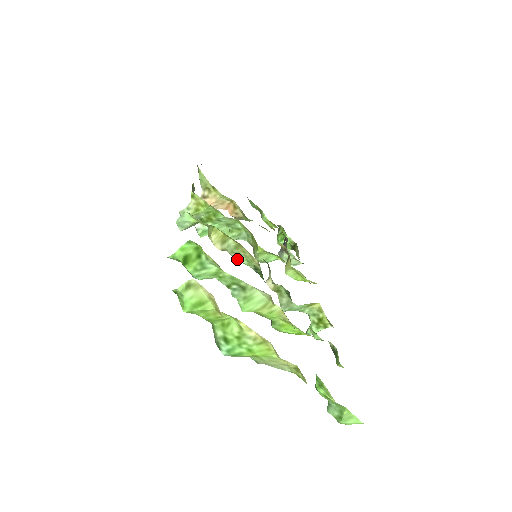
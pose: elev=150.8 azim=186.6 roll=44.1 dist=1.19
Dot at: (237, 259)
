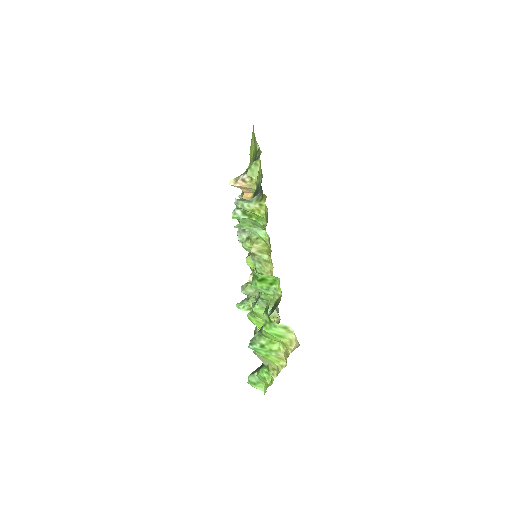
Dot at: (254, 261)
